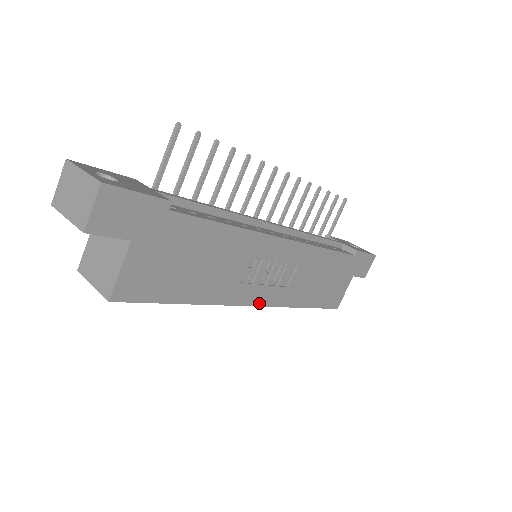
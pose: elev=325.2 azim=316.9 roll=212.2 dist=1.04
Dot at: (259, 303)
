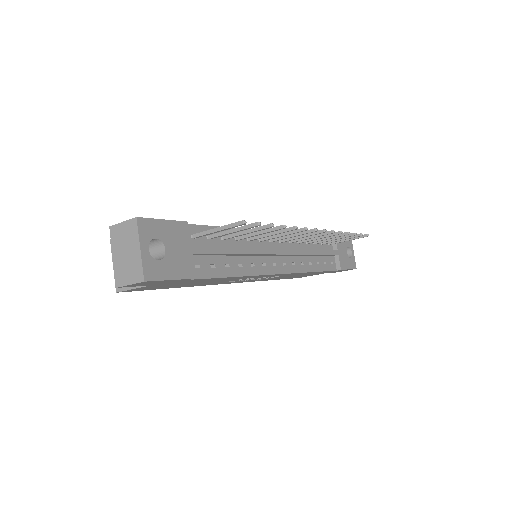
Dot at: occluded
